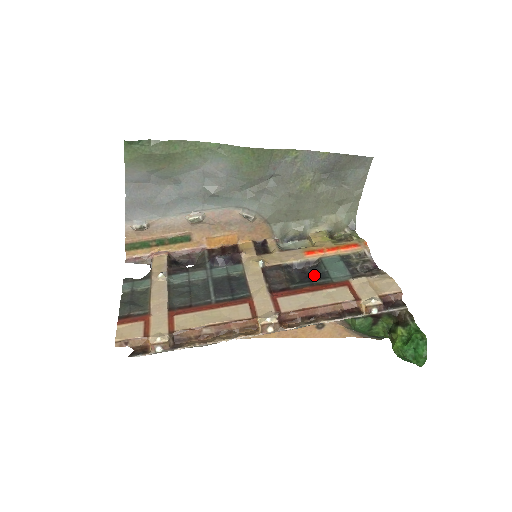
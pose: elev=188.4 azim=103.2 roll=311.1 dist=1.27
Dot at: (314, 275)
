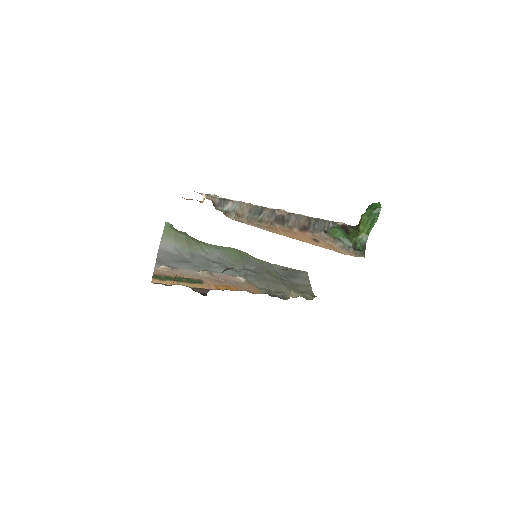
Dot at: occluded
